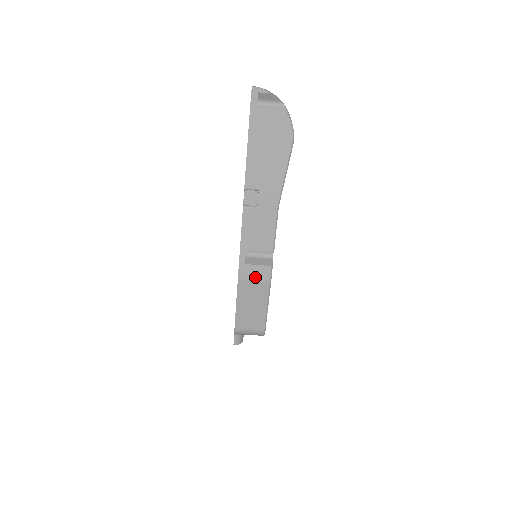
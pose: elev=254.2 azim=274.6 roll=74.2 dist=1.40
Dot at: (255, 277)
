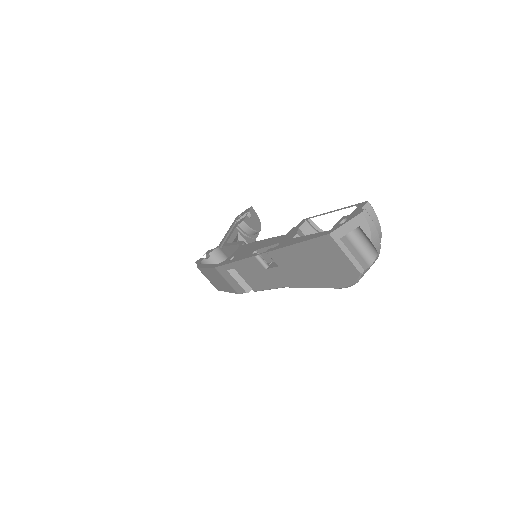
Dot at: (229, 281)
